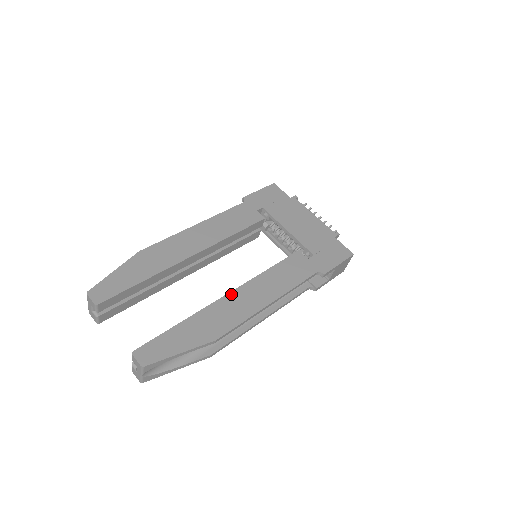
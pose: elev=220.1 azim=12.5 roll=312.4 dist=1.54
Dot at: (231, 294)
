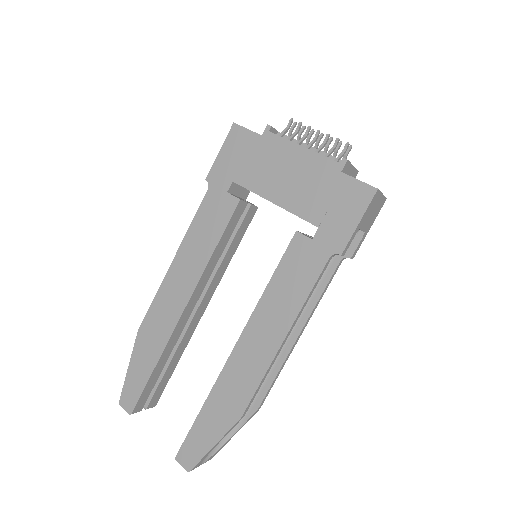
Dot at: (237, 347)
